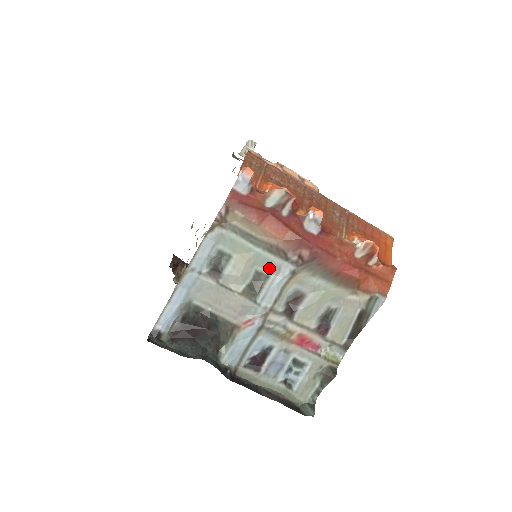
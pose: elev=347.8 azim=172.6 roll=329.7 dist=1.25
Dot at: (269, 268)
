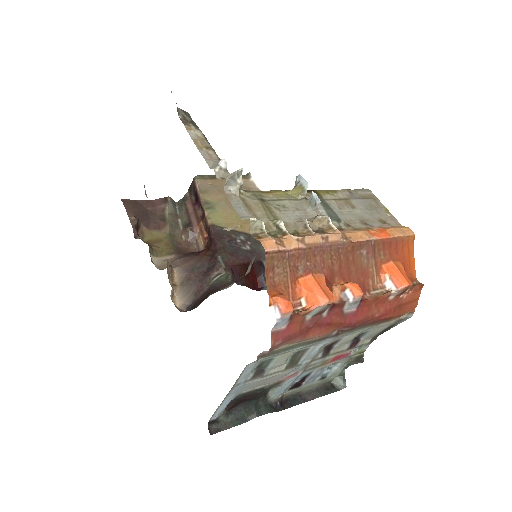
Dot at: (309, 346)
